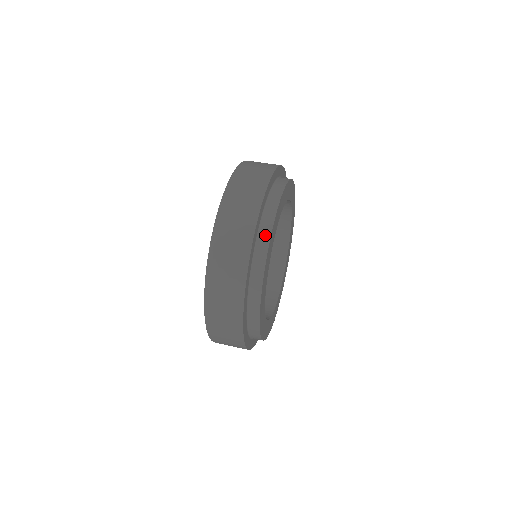
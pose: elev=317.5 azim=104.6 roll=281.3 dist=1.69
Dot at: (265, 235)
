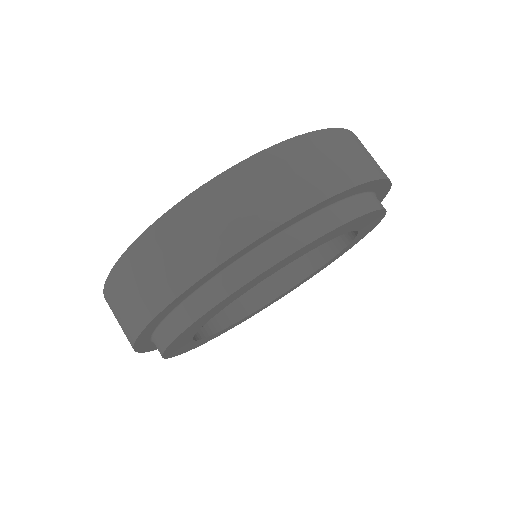
Dot at: (203, 302)
